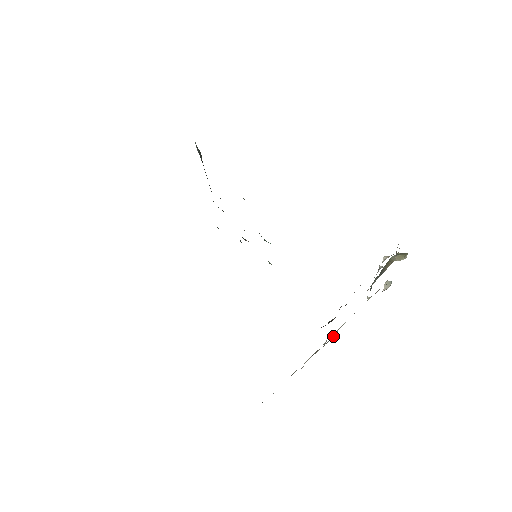
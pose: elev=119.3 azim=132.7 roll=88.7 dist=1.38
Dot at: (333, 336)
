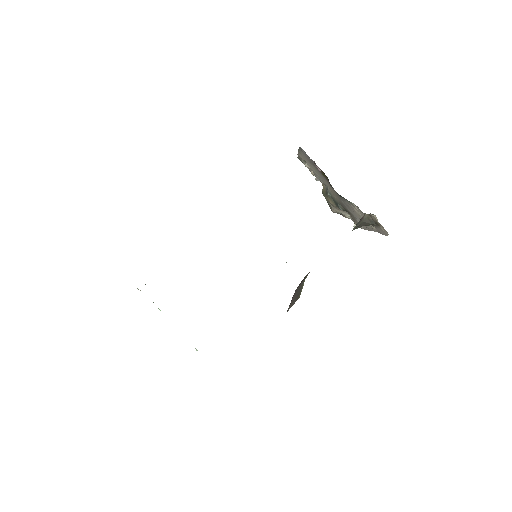
Dot at: (366, 227)
